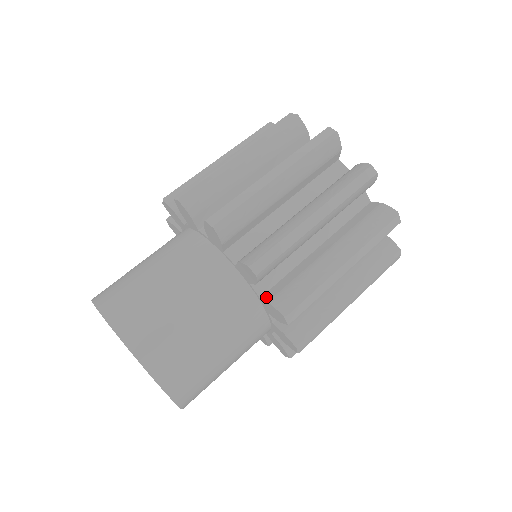
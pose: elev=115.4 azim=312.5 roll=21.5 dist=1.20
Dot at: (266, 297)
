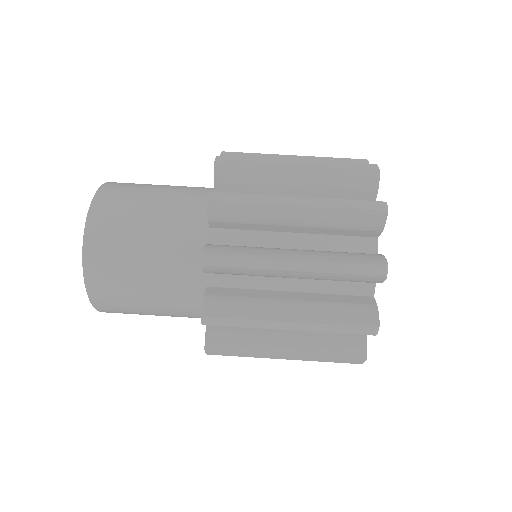
Dot at: occluded
